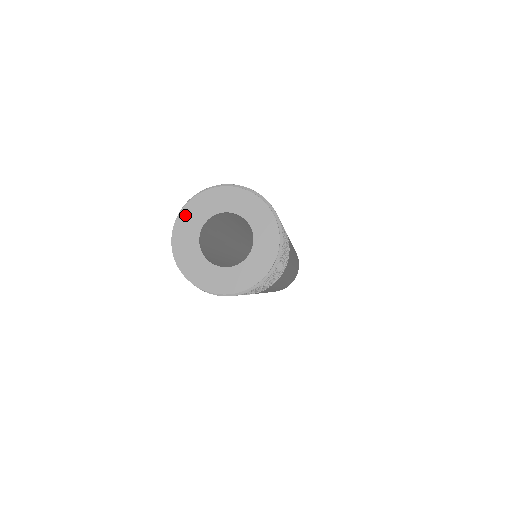
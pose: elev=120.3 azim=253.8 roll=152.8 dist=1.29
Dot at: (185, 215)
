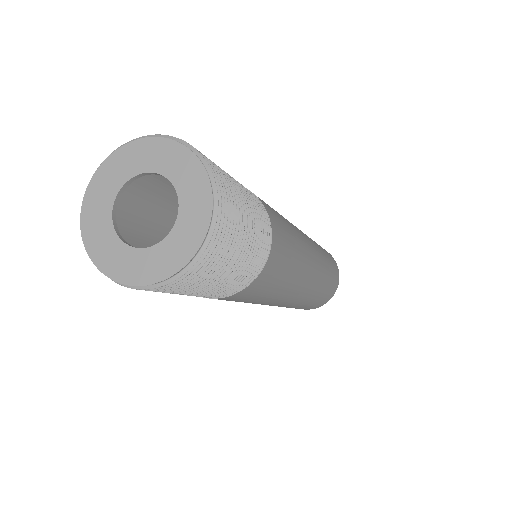
Dot at: (103, 172)
